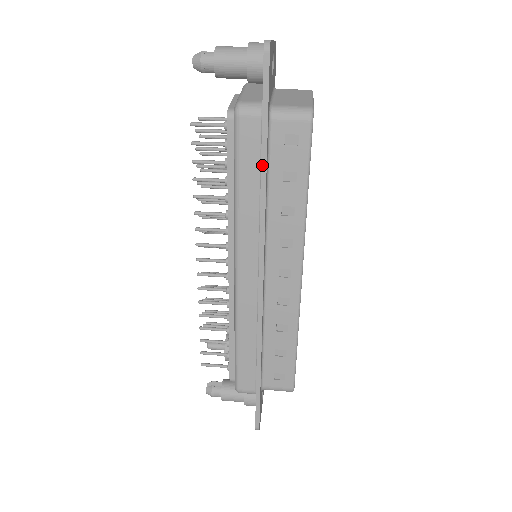
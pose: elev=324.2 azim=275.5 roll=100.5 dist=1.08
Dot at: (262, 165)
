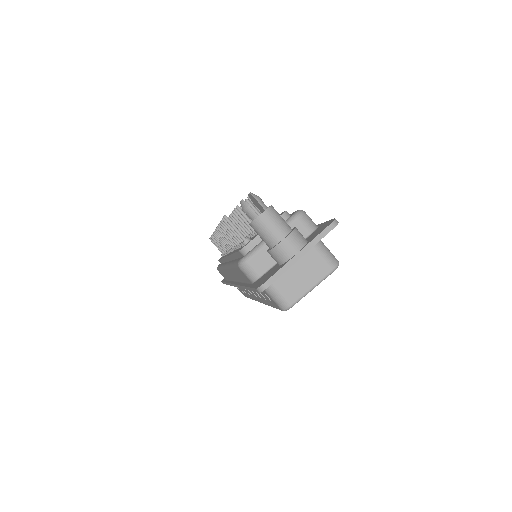
Dot at: (243, 287)
